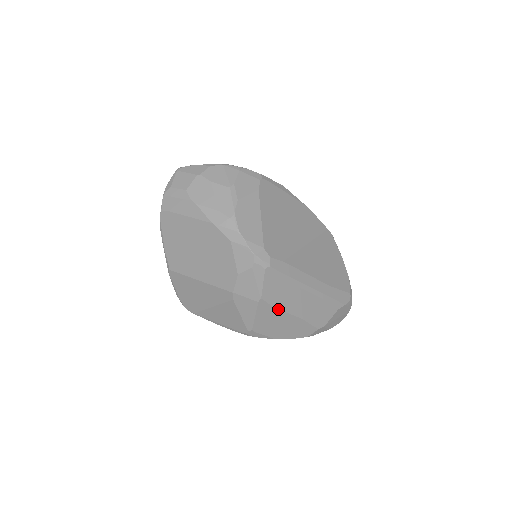
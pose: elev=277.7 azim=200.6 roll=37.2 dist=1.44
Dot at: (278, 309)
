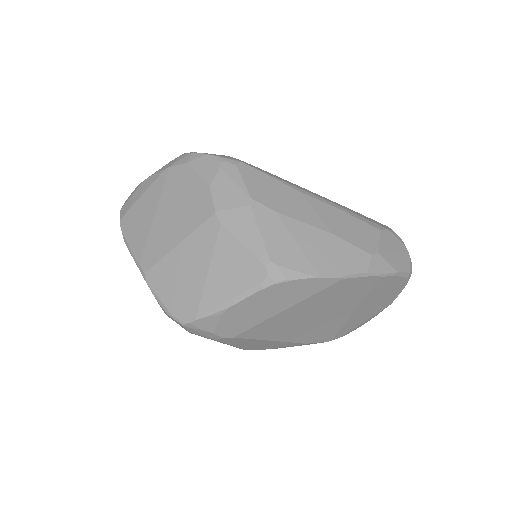
Dot at: (285, 216)
